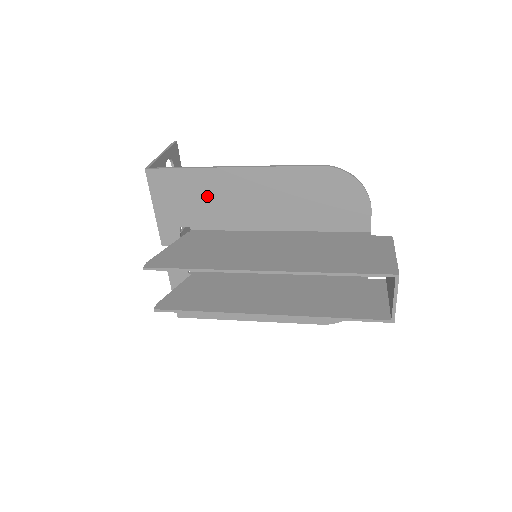
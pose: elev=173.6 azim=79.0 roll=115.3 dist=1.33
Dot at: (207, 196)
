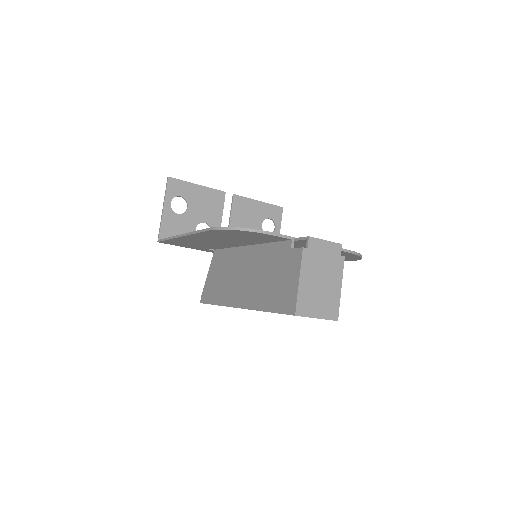
Dot at: (194, 243)
